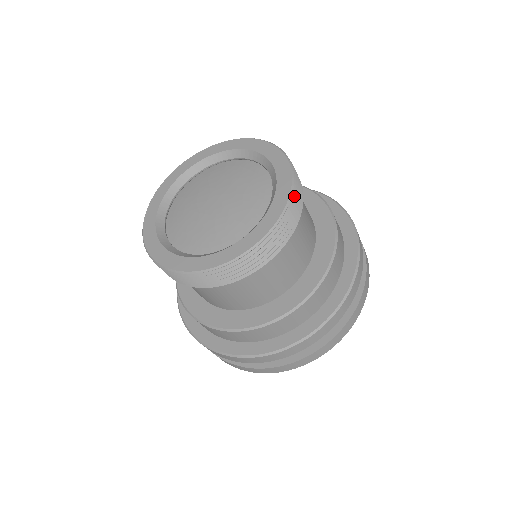
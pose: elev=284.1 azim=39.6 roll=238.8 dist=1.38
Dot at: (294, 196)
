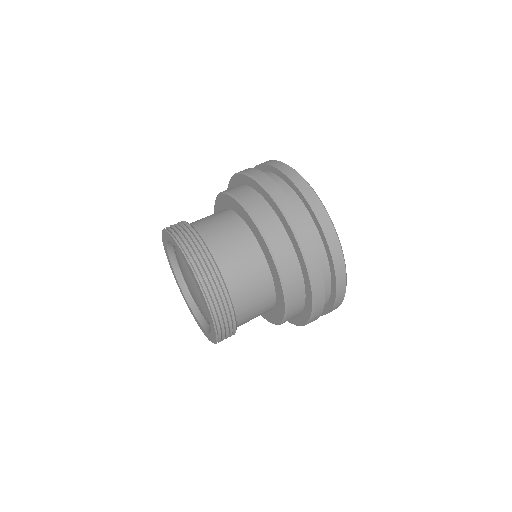
Dot at: (209, 295)
